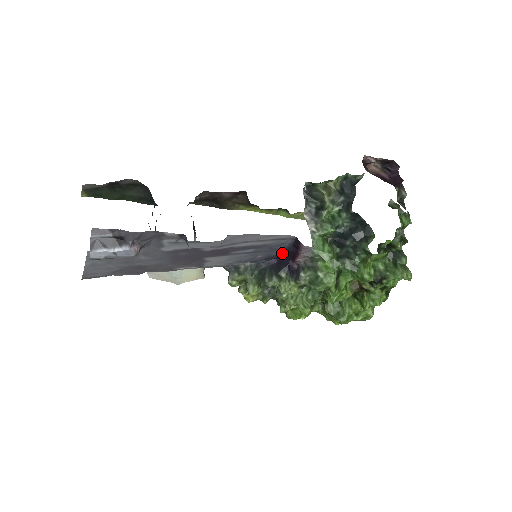
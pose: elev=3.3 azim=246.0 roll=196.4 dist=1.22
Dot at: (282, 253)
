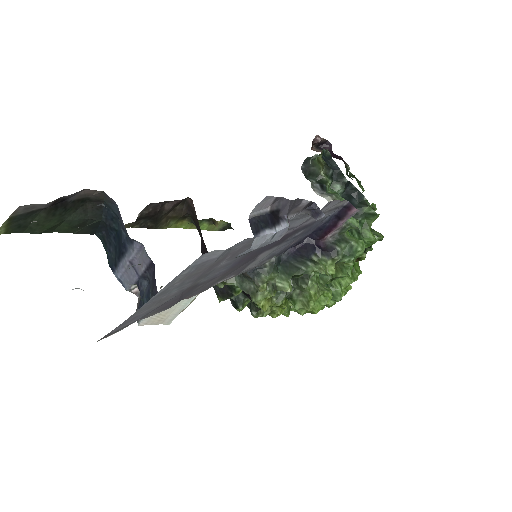
Dot at: (308, 234)
